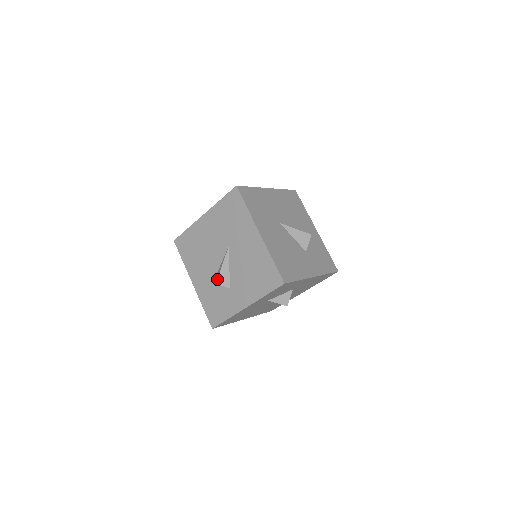
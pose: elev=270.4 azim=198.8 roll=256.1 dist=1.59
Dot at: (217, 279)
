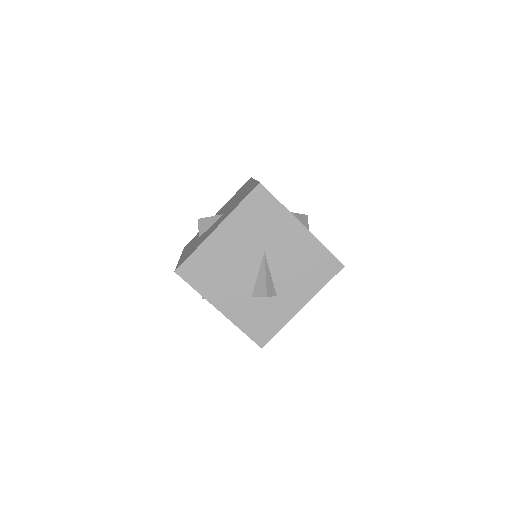
Dot at: (266, 291)
